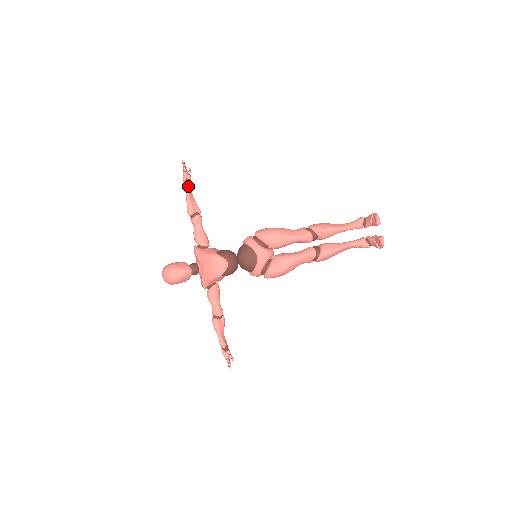
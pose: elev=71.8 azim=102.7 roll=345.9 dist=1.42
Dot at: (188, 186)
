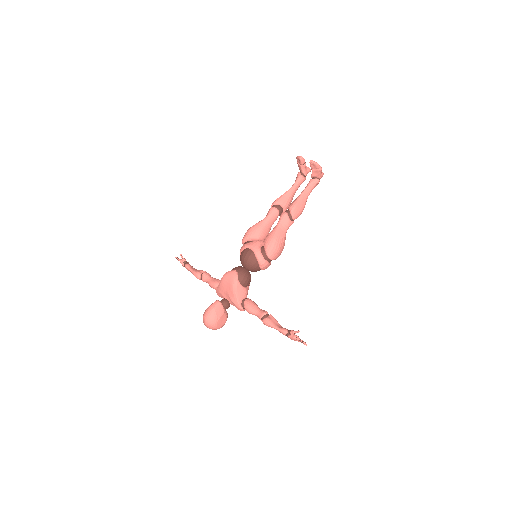
Dot at: (187, 265)
